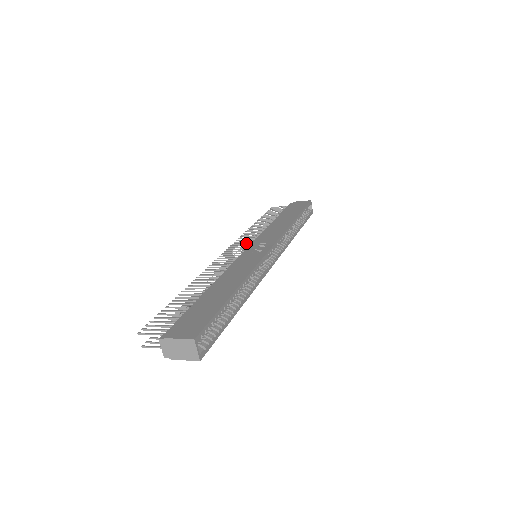
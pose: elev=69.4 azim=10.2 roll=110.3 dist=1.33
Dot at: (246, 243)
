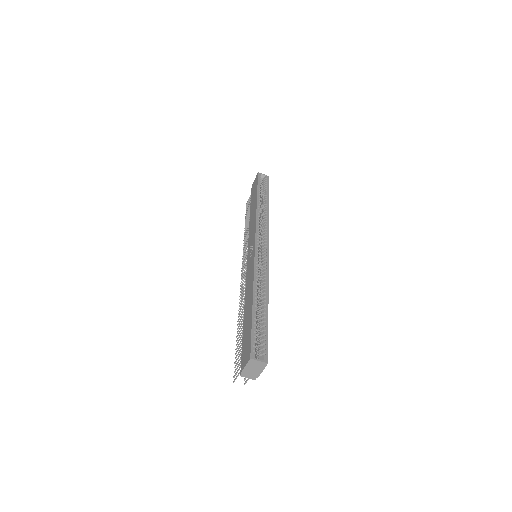
Dot at: (246, 253)
